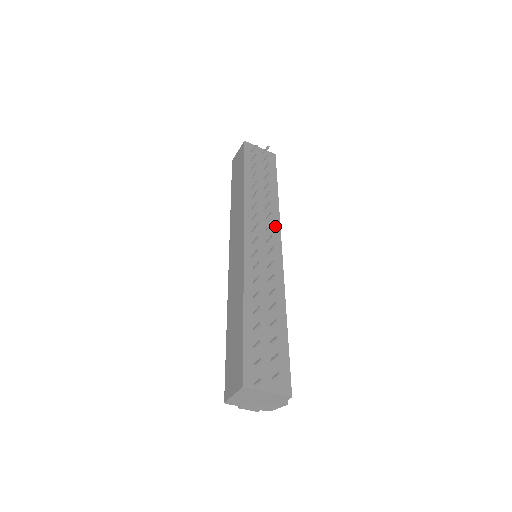
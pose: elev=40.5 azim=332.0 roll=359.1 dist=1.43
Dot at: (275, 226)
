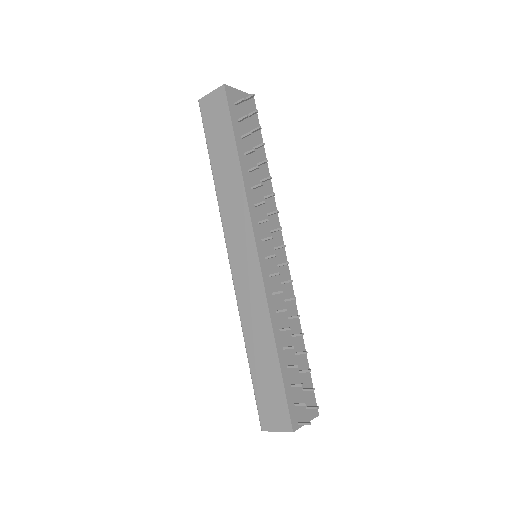
Dot at: (275, 220)
